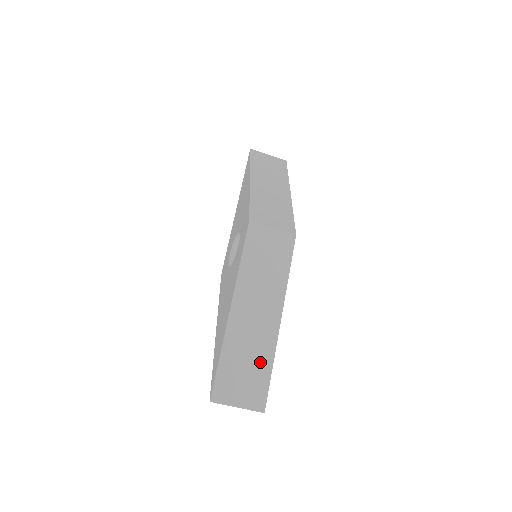
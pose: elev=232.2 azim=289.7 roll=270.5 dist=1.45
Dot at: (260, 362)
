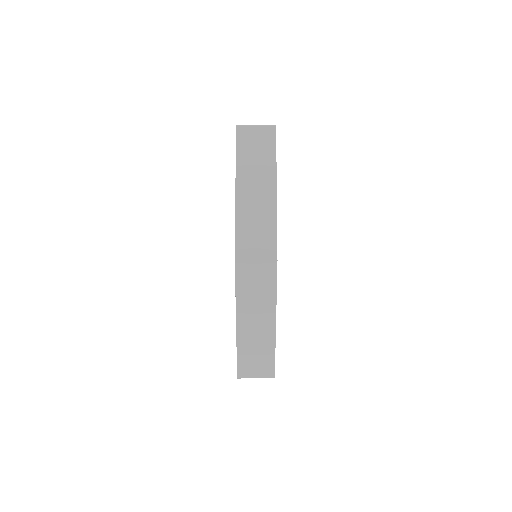
Dot at: (266, 353)
